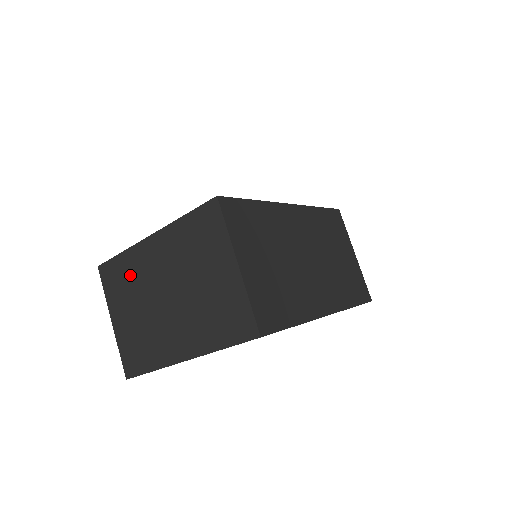
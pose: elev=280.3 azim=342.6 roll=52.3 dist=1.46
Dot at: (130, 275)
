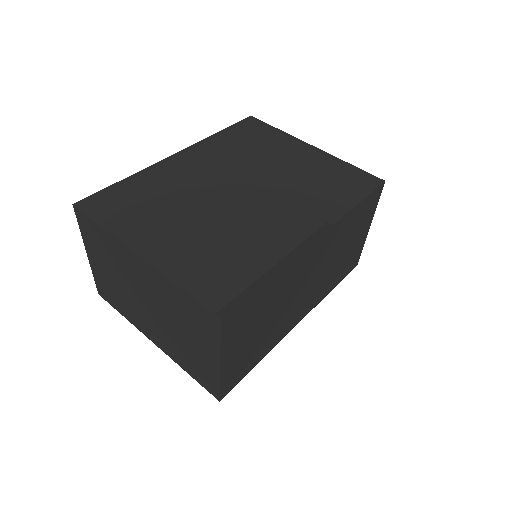
Dot at: (111, 252)
